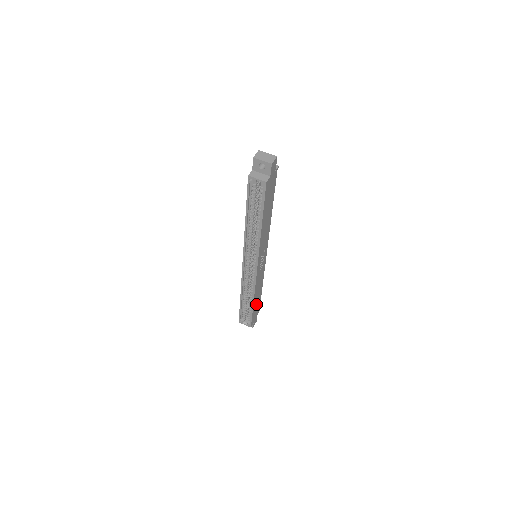
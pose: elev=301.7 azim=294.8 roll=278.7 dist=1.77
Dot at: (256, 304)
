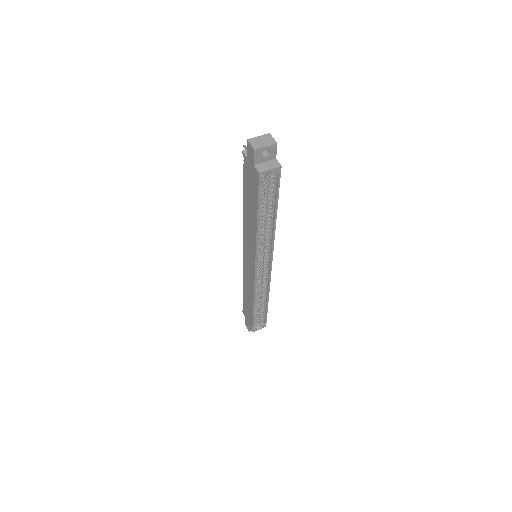
Dot at: occluded
